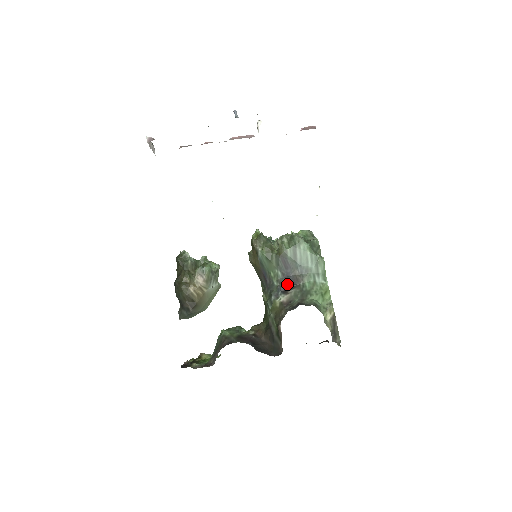
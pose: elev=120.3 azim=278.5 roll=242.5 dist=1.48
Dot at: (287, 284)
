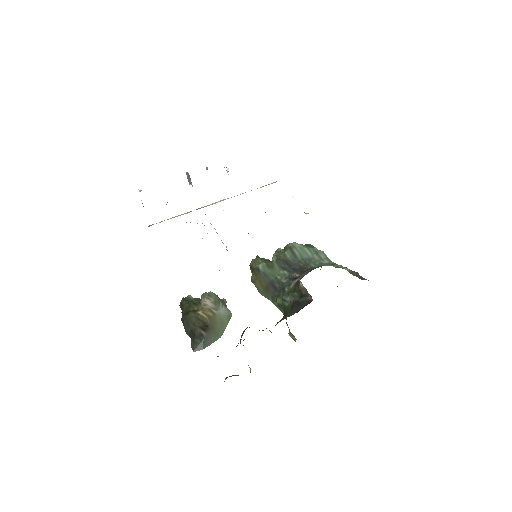
Dot at: (296, 275)
